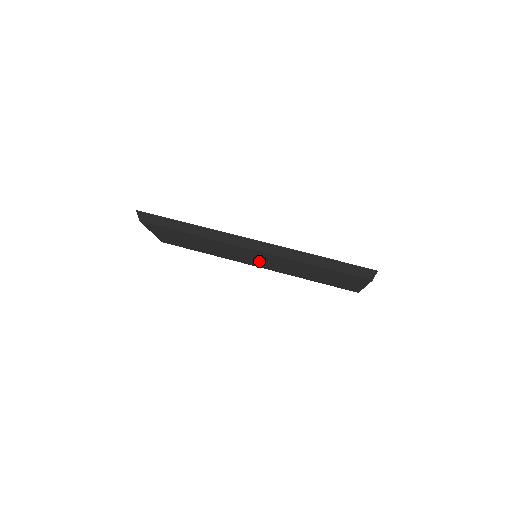
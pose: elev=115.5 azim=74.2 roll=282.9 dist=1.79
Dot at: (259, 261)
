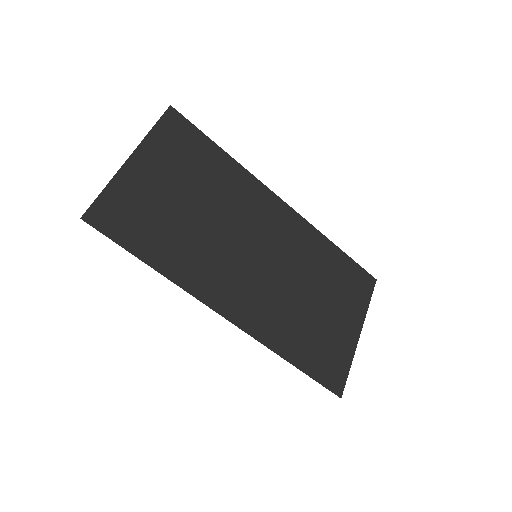
Dot at: occluded
